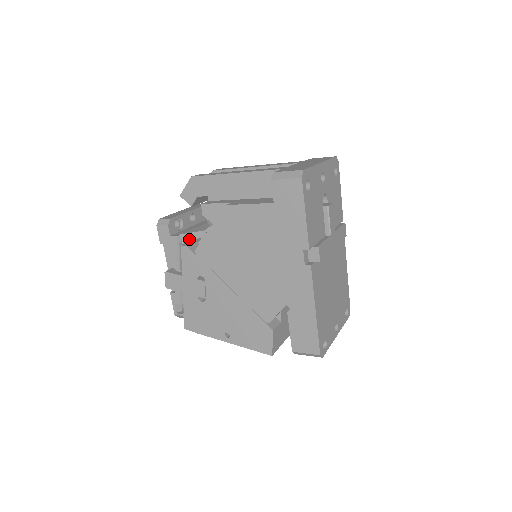
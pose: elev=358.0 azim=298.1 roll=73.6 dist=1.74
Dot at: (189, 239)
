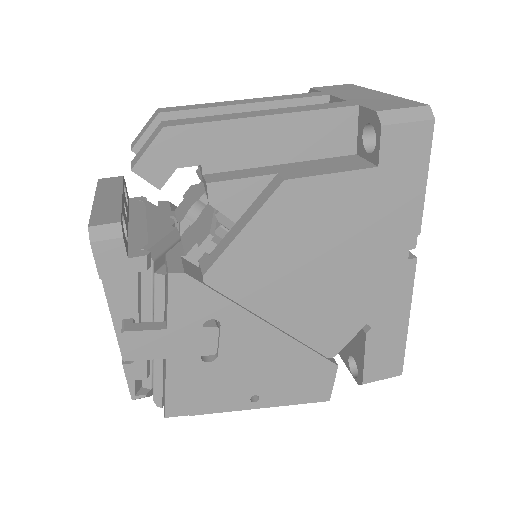
Dot at: (160, 255)
